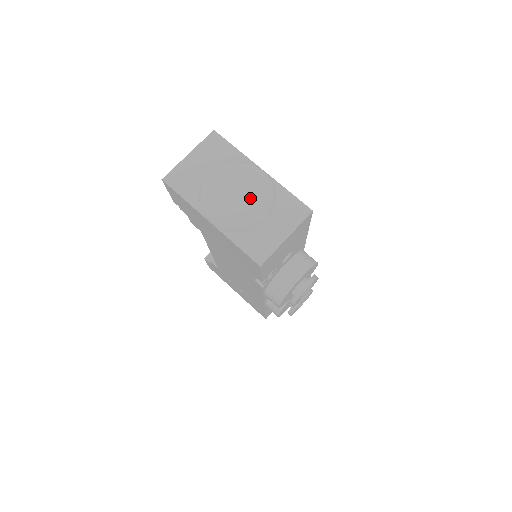
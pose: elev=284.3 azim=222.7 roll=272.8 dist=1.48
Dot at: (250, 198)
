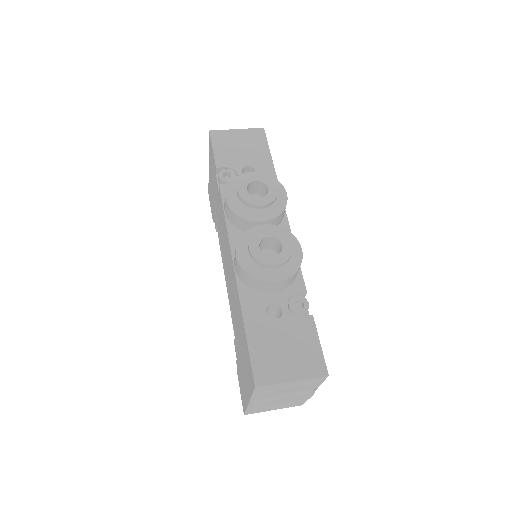
Dot at: occluded
